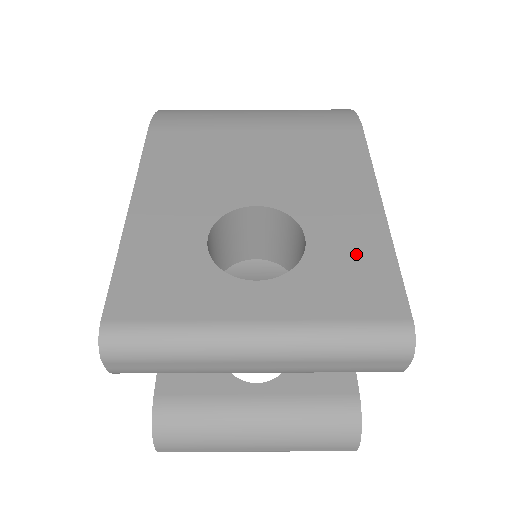
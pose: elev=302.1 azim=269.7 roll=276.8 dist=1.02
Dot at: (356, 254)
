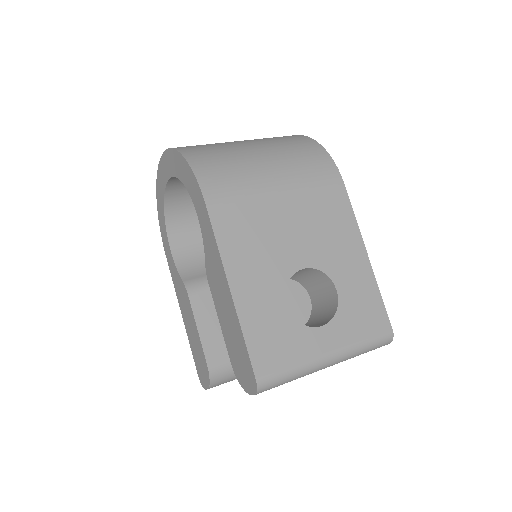
Dot at: (362, 294)
